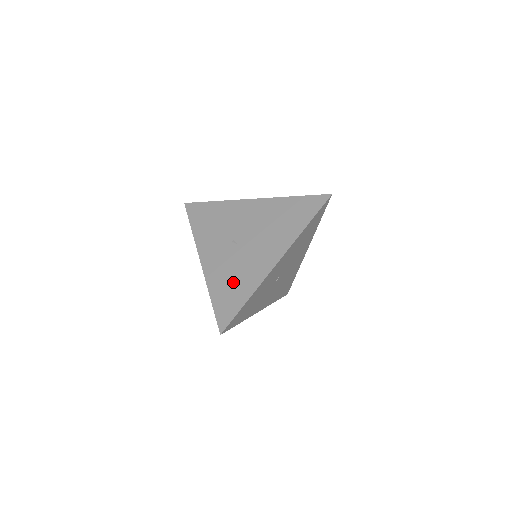
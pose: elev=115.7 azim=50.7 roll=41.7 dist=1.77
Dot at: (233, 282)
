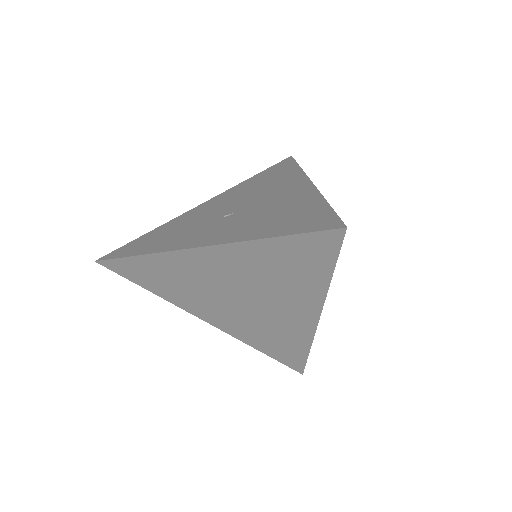
Dot at: (280, 215)
